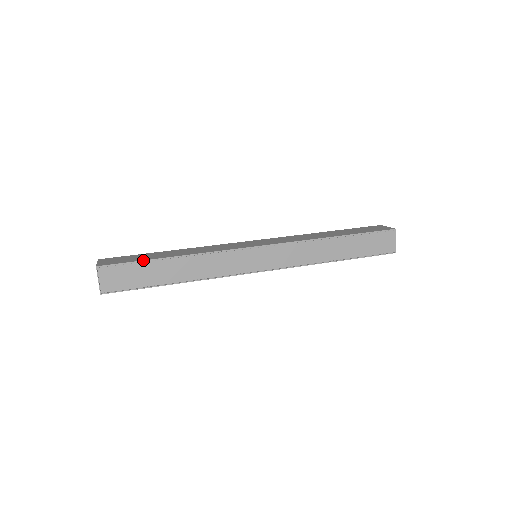
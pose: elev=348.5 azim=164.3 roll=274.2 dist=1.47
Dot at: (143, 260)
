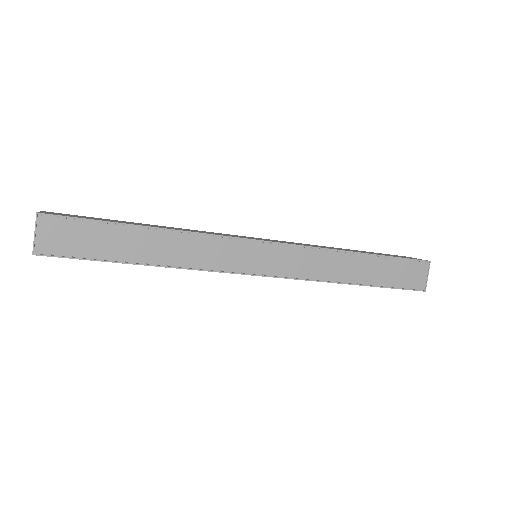
Dot at: (107, 221)
